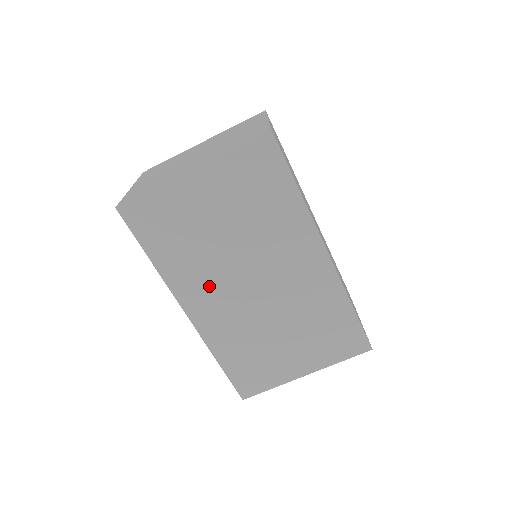
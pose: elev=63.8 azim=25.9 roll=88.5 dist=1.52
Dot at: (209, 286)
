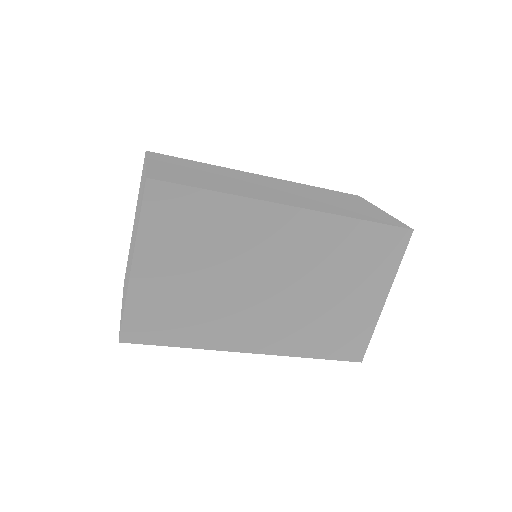
Dot at: (241, 320)
